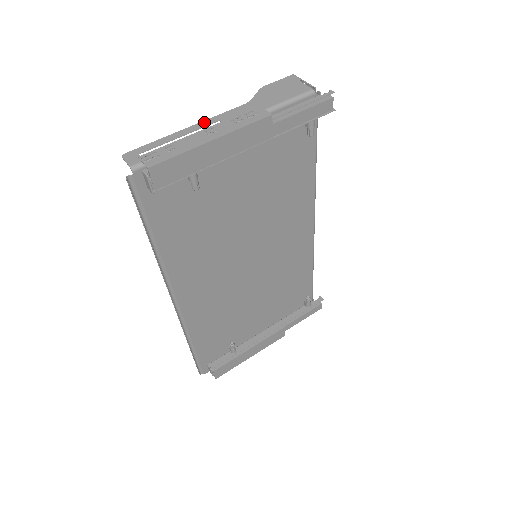
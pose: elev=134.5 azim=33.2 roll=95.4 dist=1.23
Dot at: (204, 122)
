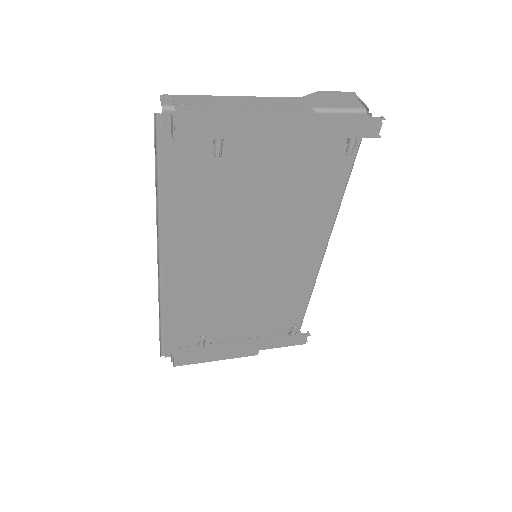
Dot at: (250, 97)
